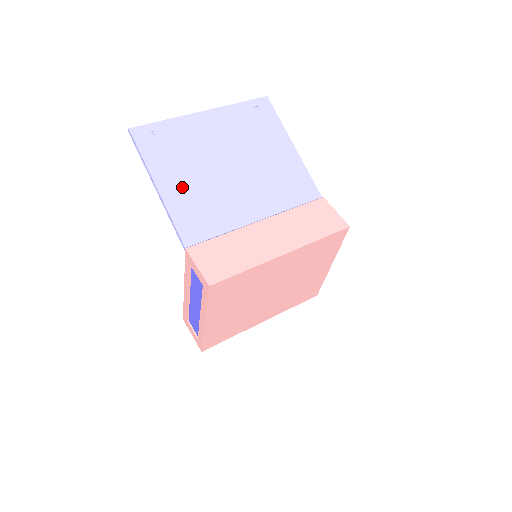
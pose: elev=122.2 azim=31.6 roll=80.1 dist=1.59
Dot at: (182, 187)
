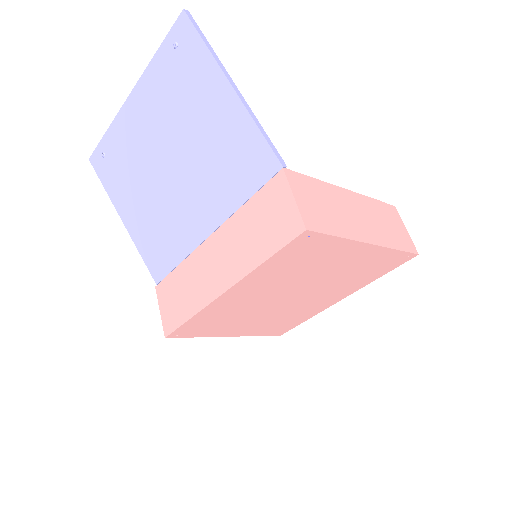
Dot at: (138, 213)
